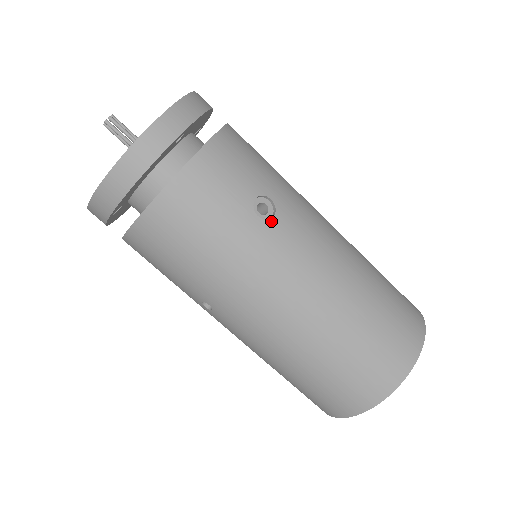
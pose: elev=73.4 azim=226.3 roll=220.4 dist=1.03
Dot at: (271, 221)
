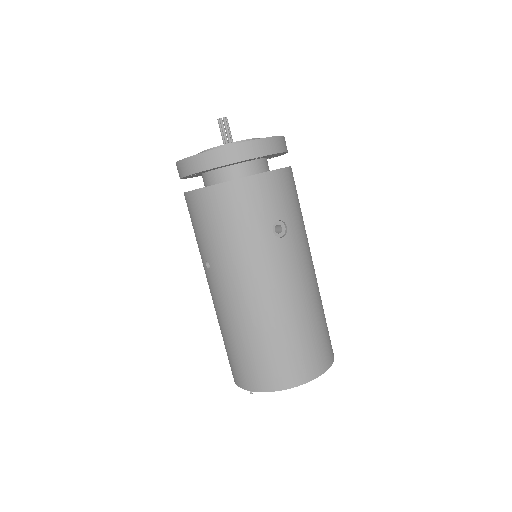
Dot at: (279, 239)
